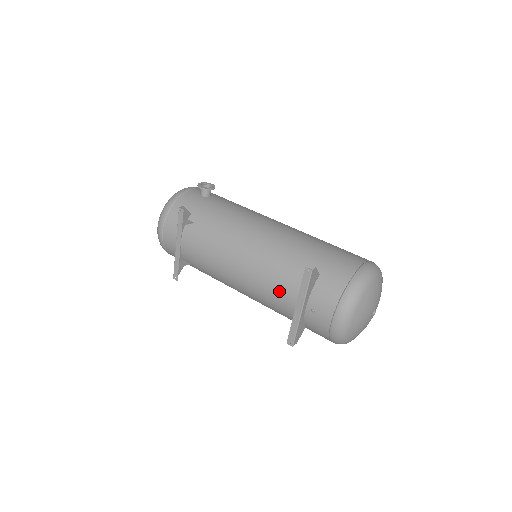
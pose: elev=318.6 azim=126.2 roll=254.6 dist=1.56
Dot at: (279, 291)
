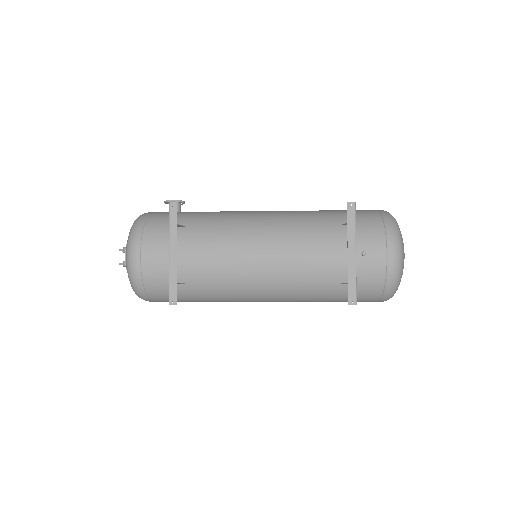
Dot at: (319, 251)
